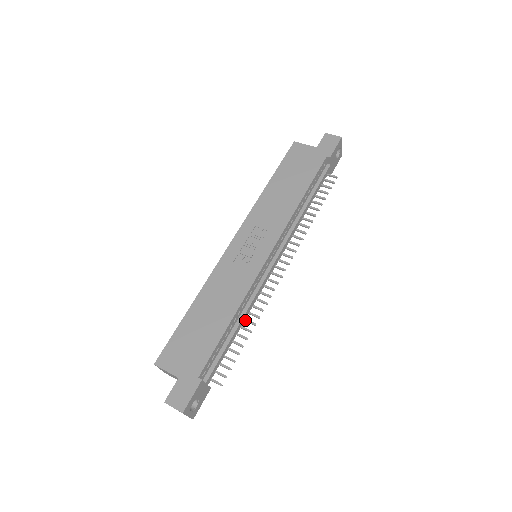
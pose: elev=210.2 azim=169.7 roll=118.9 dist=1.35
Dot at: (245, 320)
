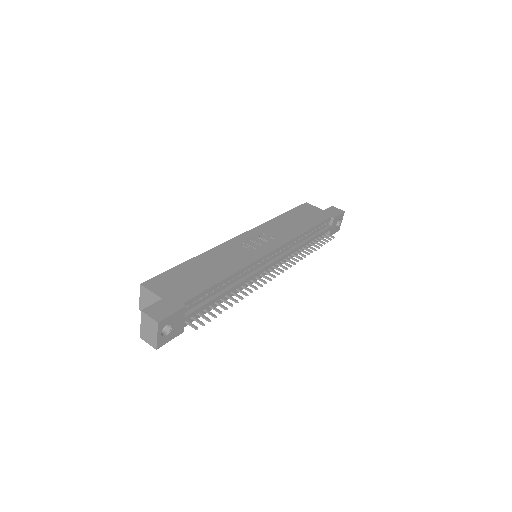
Dot at: (234, 293)
